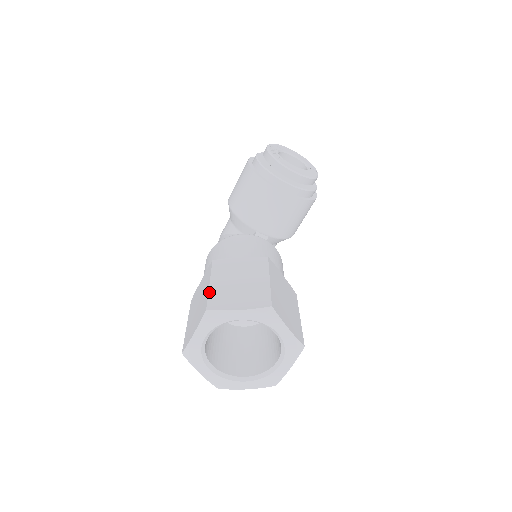
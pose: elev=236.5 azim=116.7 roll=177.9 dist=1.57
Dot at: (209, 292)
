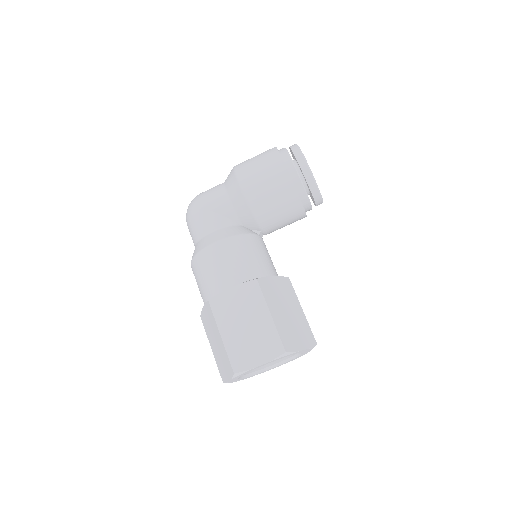
Dot at: (277, 328)
